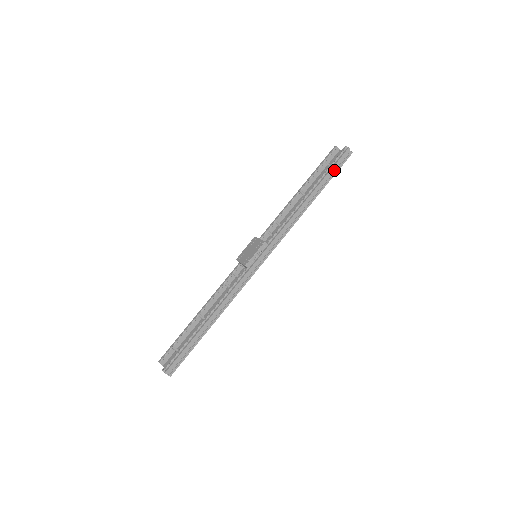
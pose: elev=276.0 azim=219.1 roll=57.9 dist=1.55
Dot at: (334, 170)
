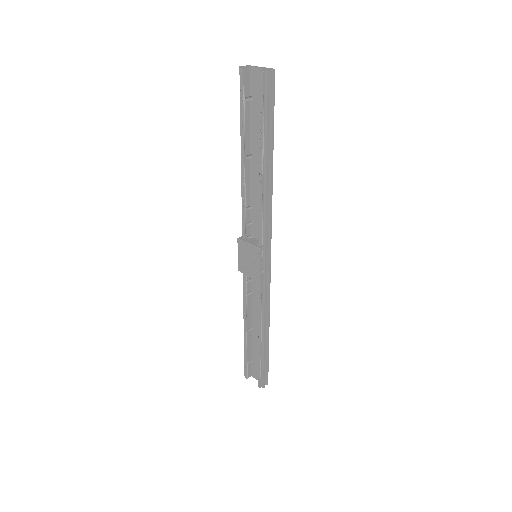
Dot at: (269, 111)
